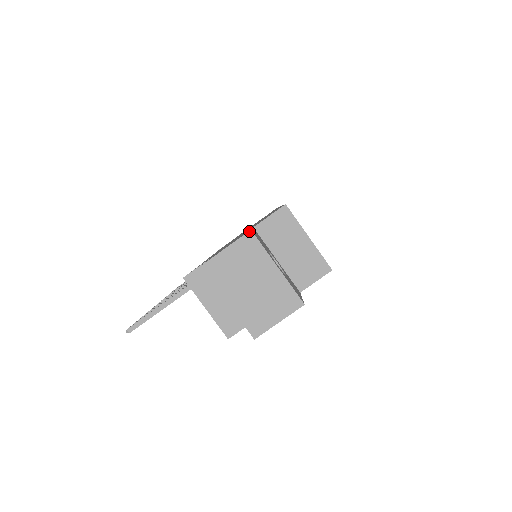
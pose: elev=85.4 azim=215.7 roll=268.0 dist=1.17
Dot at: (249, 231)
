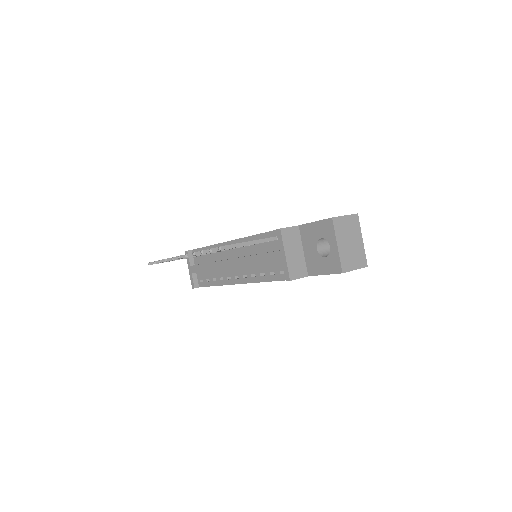
Dot at: (357, 213)
